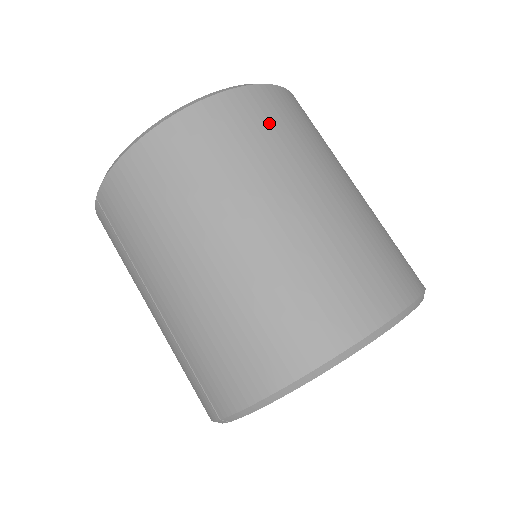
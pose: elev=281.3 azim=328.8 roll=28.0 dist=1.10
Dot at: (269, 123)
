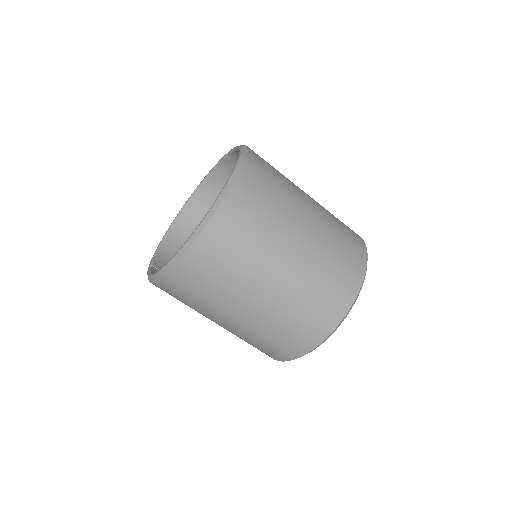
Dot at: (219, 262)
